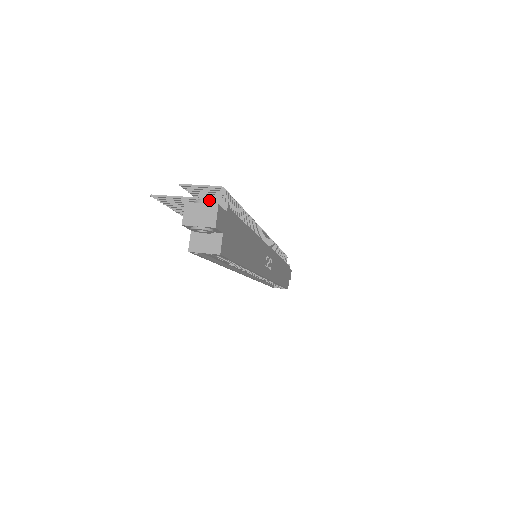
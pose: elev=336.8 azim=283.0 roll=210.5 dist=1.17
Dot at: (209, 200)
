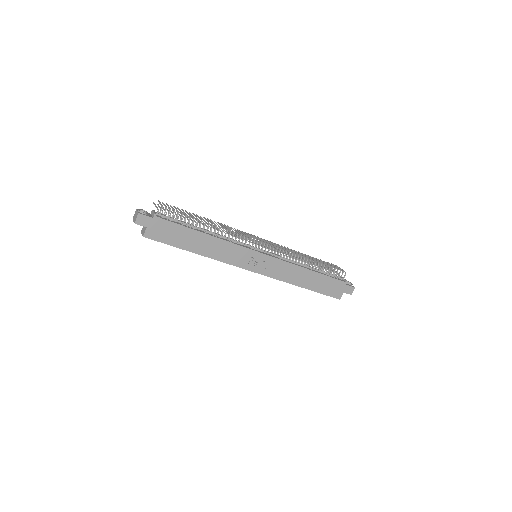
Dot at: (141, 210)
